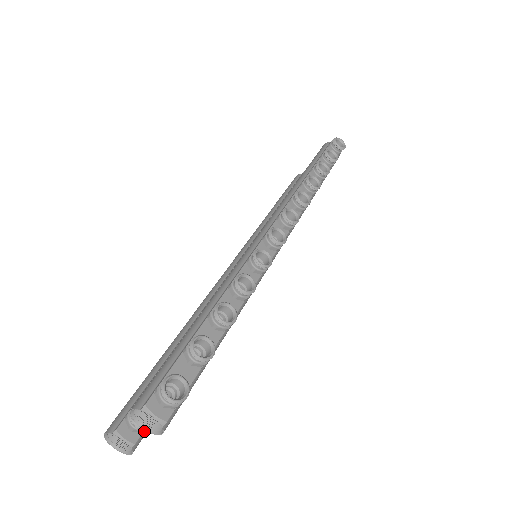
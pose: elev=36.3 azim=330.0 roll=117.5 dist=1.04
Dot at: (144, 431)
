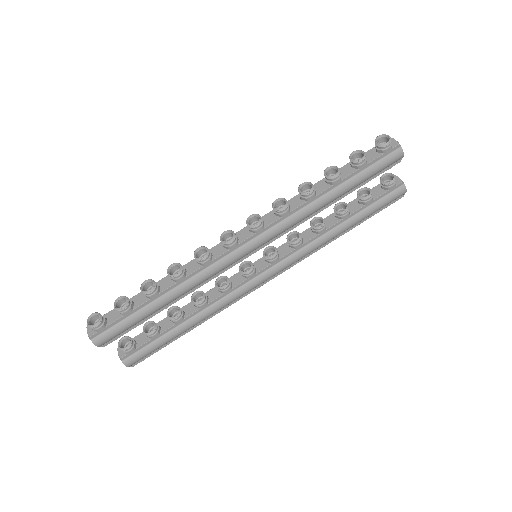
Dot at: (133, 355)
